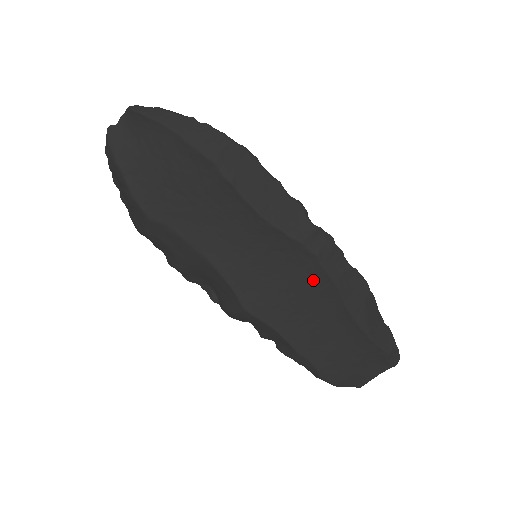
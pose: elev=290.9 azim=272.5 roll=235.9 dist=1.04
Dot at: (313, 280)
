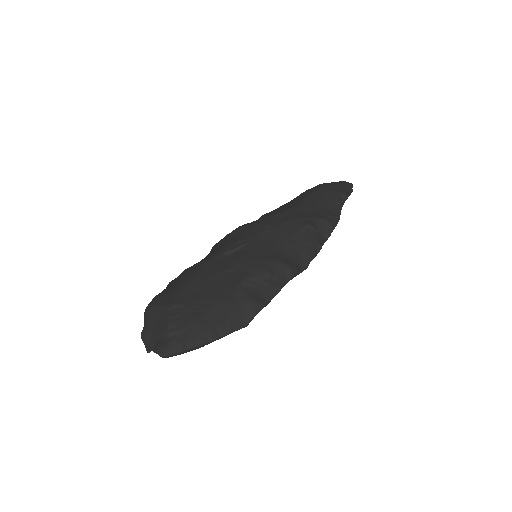
Dot at: occluded
